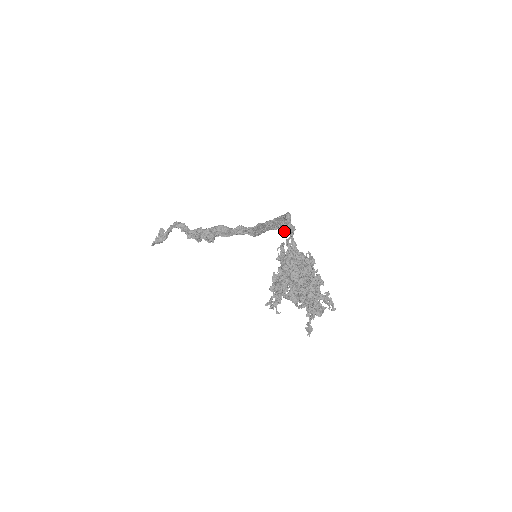
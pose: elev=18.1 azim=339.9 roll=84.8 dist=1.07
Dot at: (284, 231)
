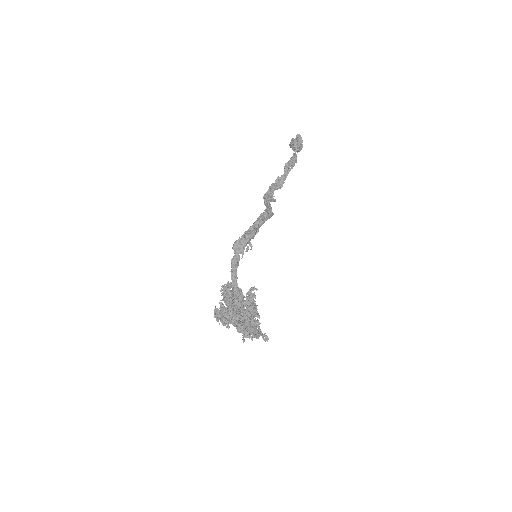
Dot at: (246, 250)
